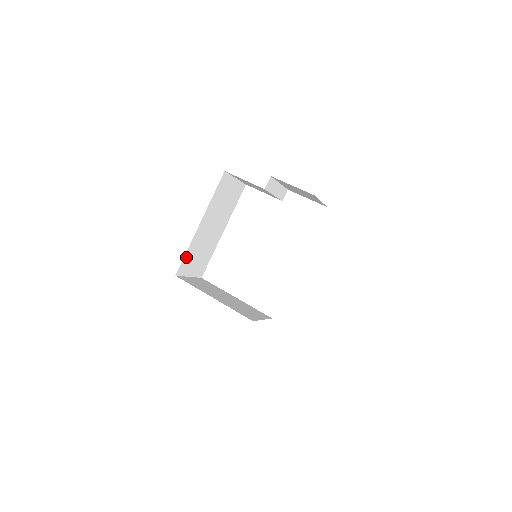
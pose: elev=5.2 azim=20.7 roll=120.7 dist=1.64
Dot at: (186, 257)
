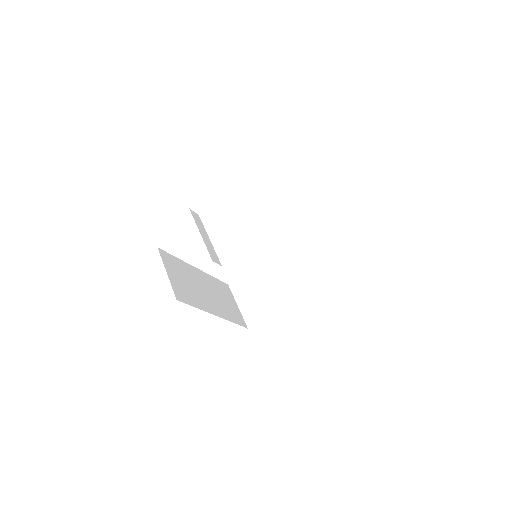
Dot at: (235, 321)
